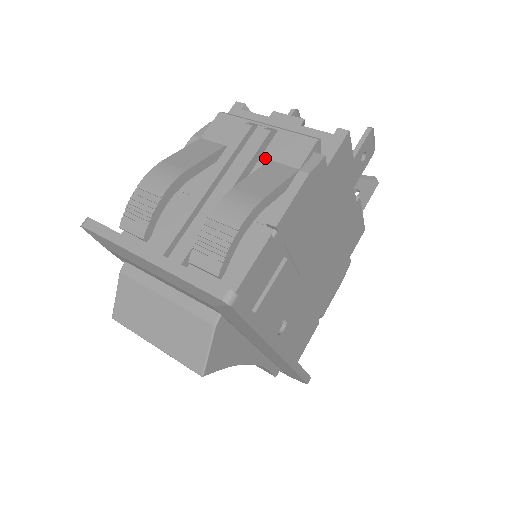
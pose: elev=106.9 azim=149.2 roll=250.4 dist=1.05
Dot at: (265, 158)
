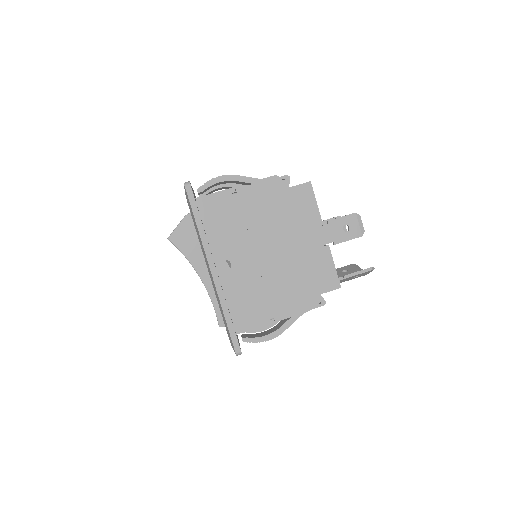
Dot at: occluded
